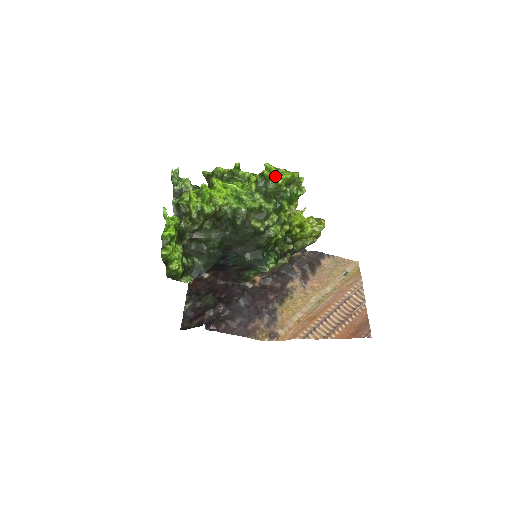
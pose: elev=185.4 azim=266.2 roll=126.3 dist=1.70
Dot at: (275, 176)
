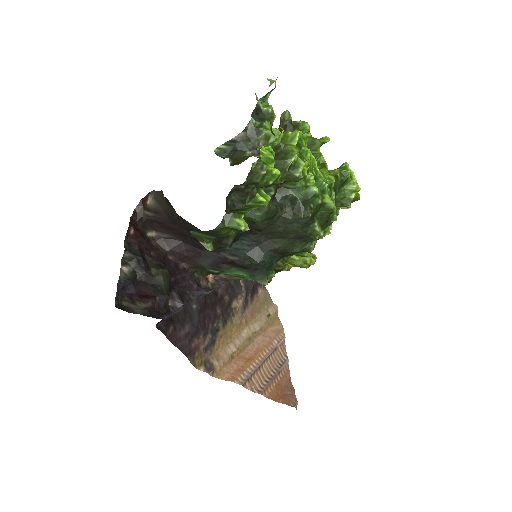
Dot at: (355, 186)
